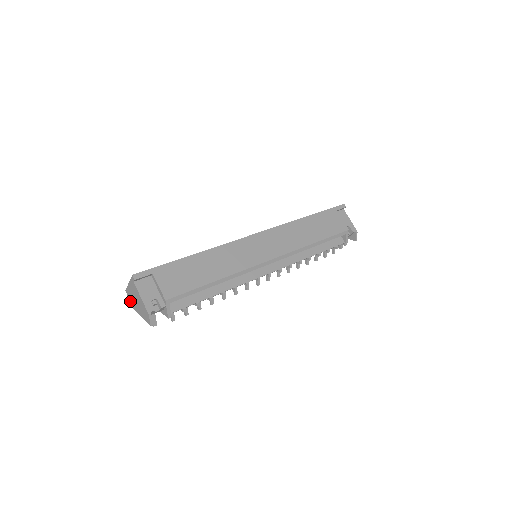
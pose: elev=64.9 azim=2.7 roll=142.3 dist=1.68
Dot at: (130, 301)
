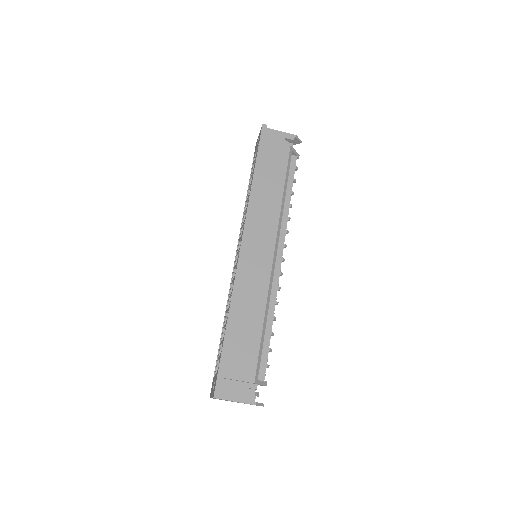
Dot at: occluded
